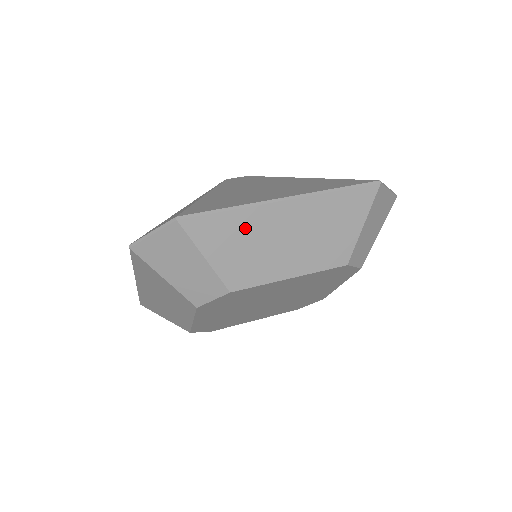
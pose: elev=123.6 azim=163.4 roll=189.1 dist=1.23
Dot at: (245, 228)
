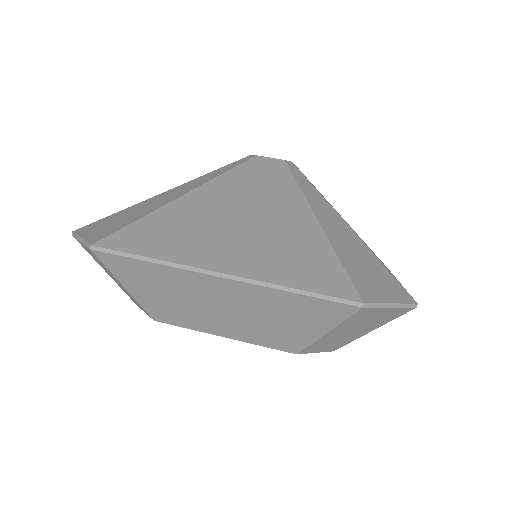
Dot at: (169, 282)
